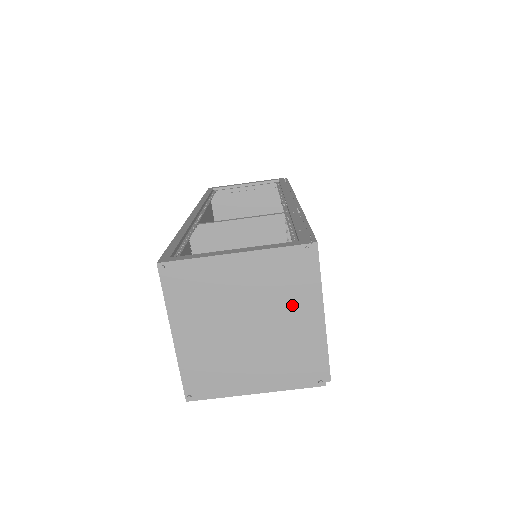
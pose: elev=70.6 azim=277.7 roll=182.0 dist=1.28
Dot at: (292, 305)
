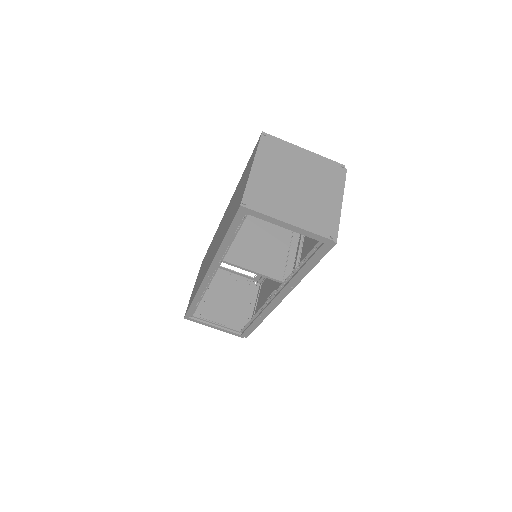
Dot at: (327, 187)
